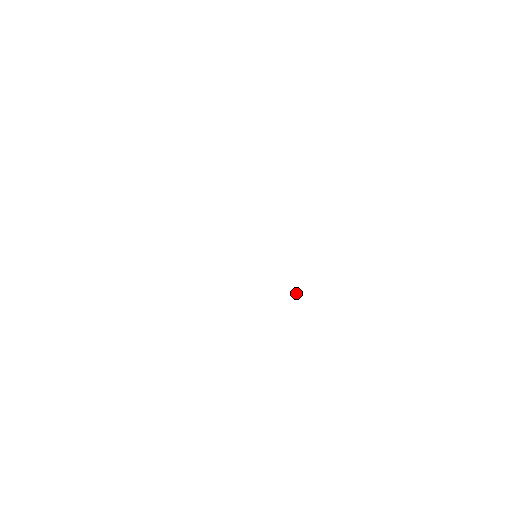
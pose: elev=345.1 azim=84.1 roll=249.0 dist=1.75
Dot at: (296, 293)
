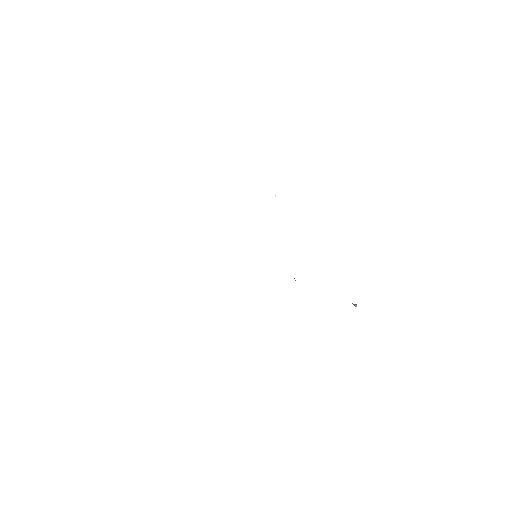
Dot at: (352, 303)
